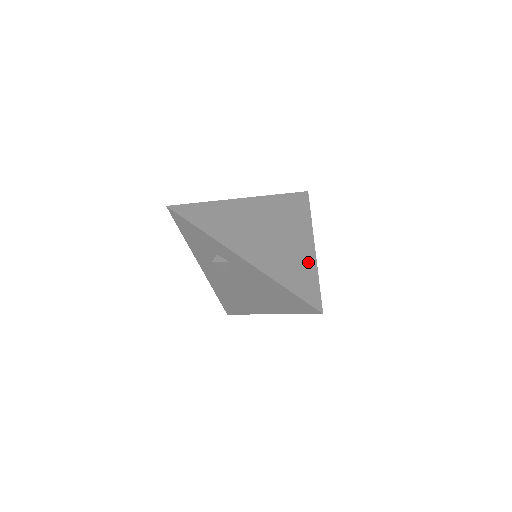
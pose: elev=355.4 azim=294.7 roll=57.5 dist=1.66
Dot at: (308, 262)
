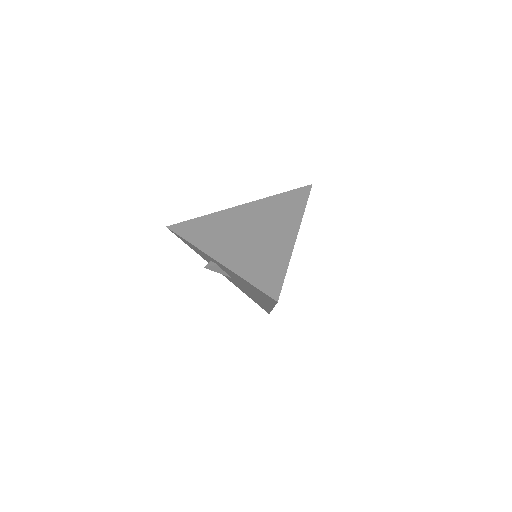
Dot at: (282, 254)
